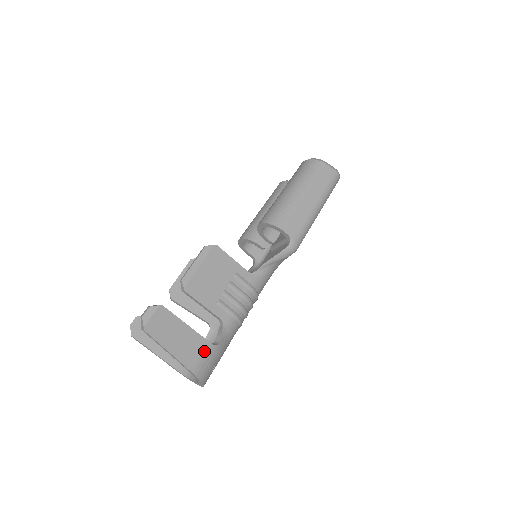
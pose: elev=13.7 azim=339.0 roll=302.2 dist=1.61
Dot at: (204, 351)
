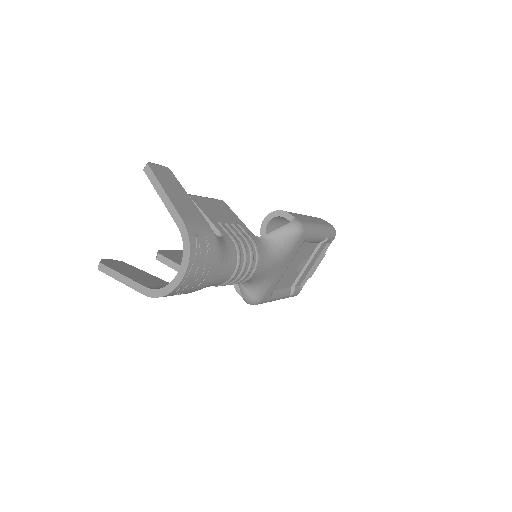
Dot at: (201, 223)
